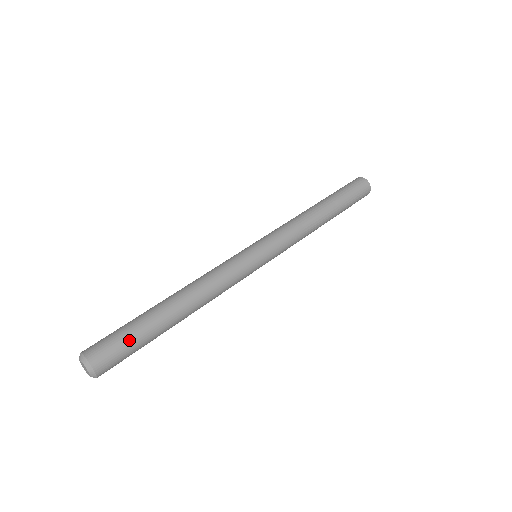
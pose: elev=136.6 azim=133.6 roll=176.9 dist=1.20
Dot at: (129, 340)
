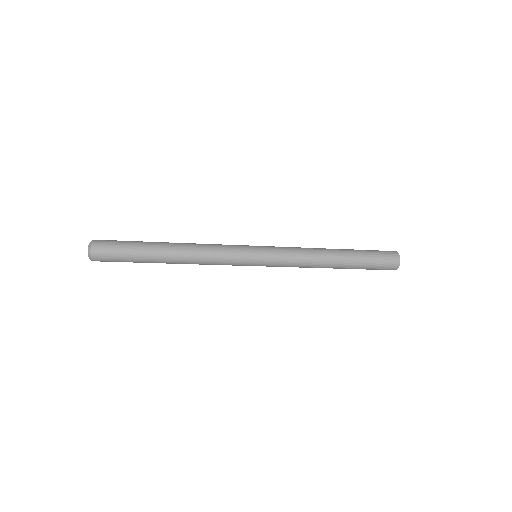
Dot at: (124, 245)
